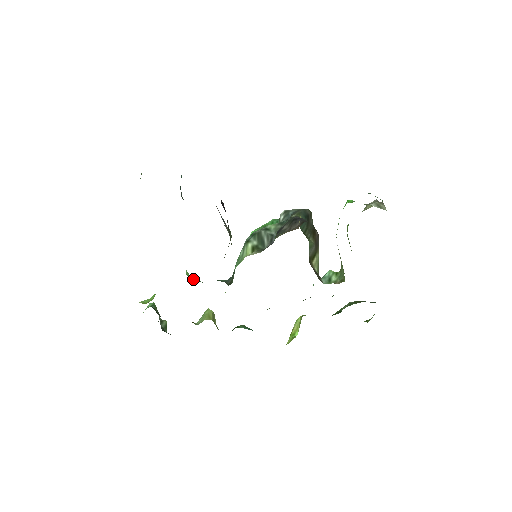
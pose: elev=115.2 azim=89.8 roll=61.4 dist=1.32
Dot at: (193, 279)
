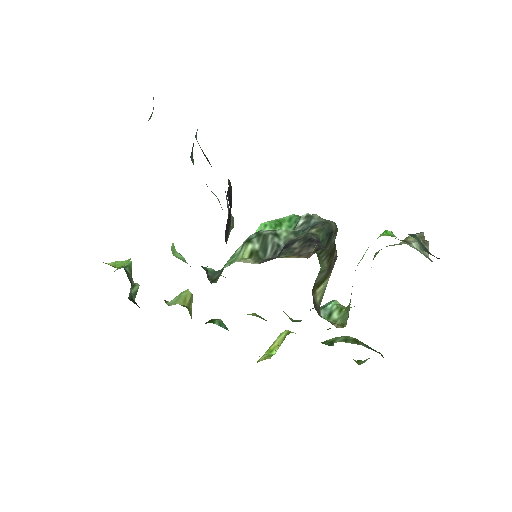
Dot at: (178, 256)
